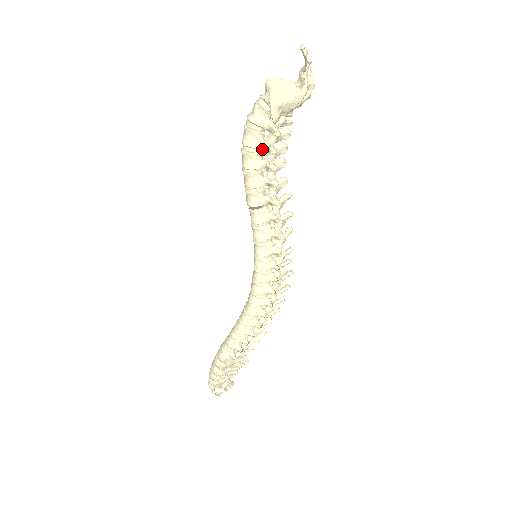
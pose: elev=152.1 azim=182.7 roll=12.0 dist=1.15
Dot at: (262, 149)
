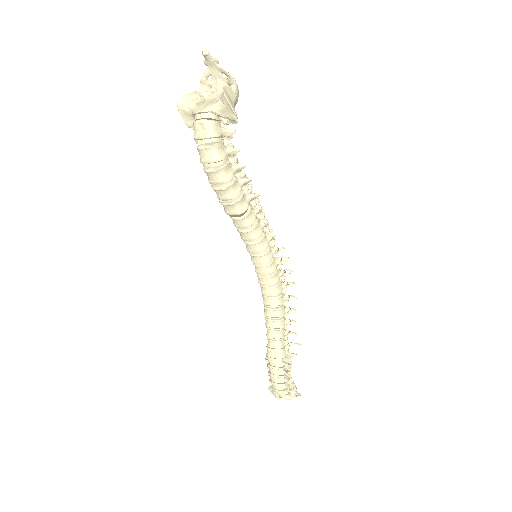
Dot at: (228, 156)
